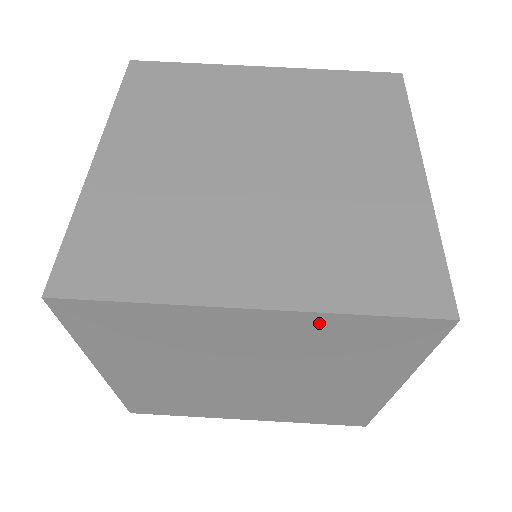
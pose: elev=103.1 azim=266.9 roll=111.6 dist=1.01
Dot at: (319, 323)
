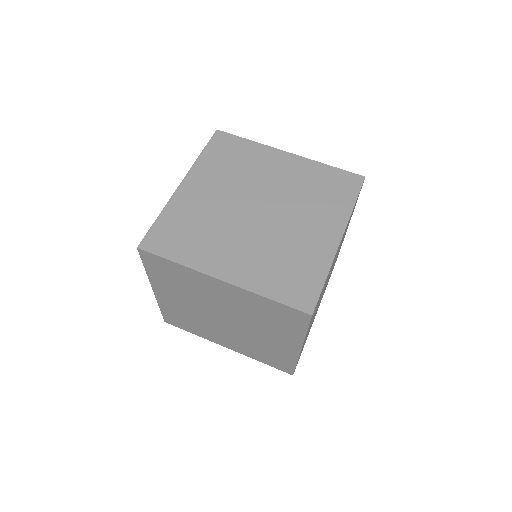
Dot at: (252, 297)
